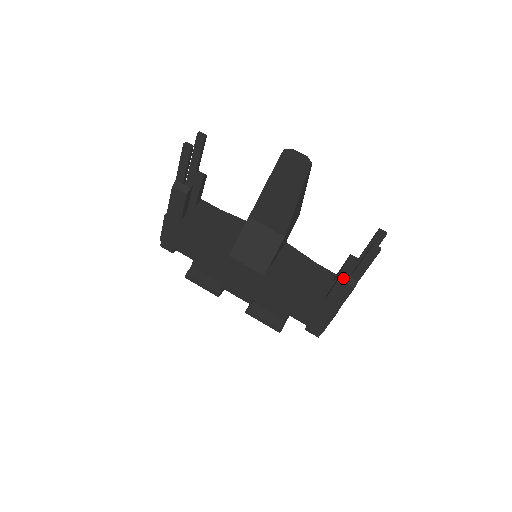
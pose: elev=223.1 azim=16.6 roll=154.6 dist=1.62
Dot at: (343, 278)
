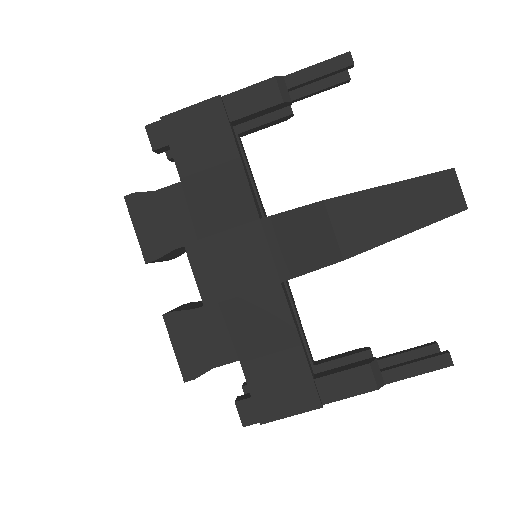
Dot at: (374, 366)
